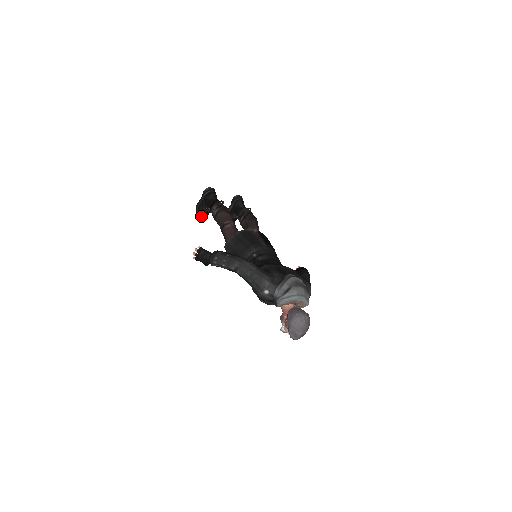
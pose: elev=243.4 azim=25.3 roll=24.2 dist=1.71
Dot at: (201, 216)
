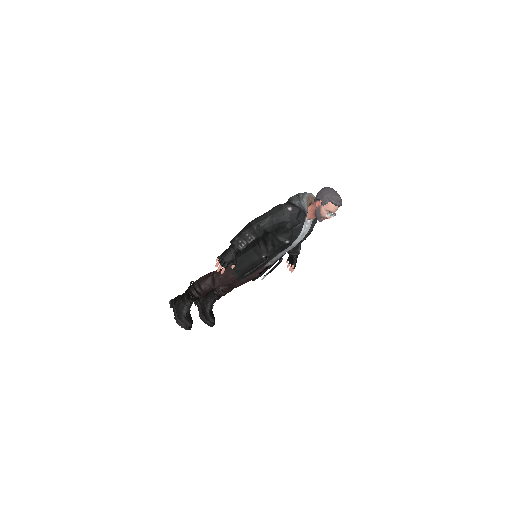
Dot at: (188, 321)
